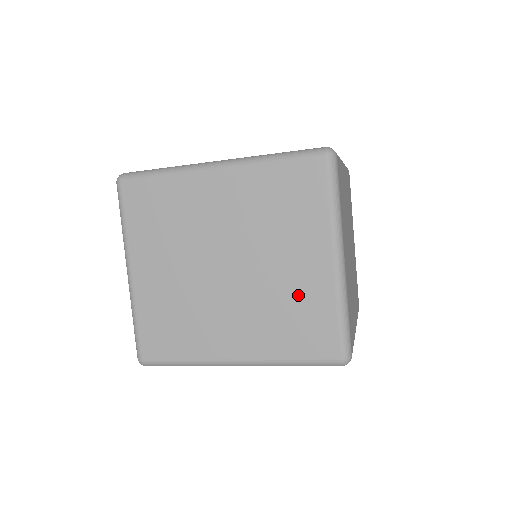
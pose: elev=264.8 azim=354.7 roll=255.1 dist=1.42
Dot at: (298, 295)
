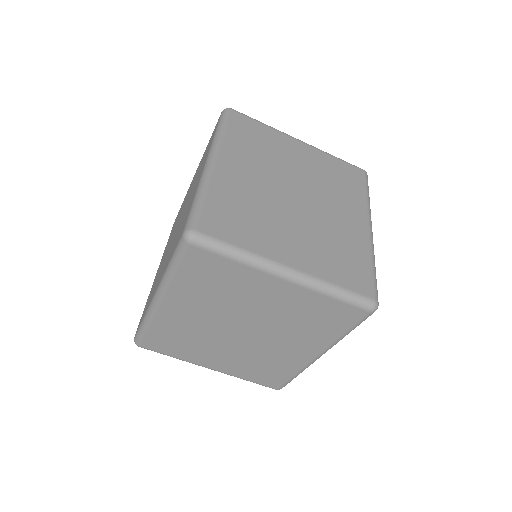
Dot at: (296, 310)
